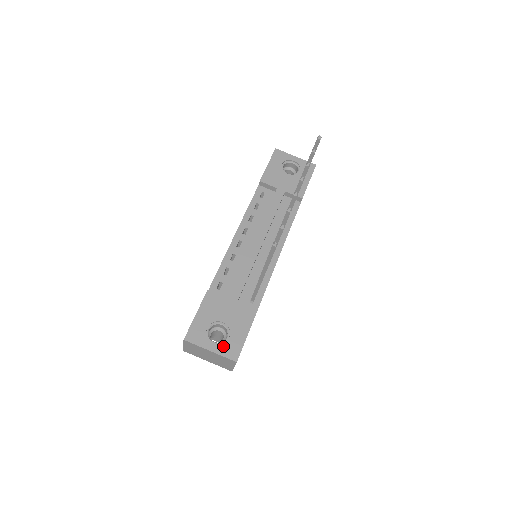
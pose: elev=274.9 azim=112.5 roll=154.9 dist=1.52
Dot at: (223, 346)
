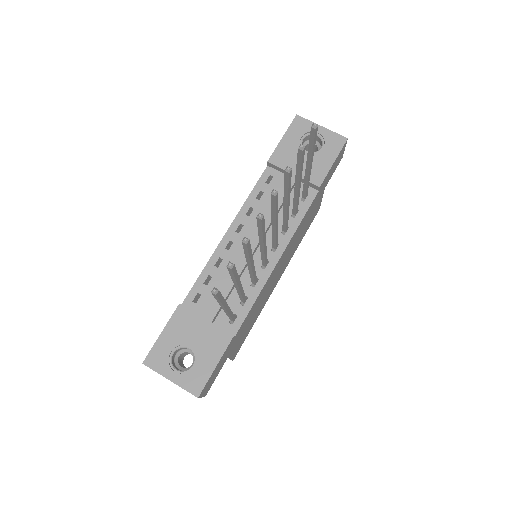
Dot at: (185, 376)
